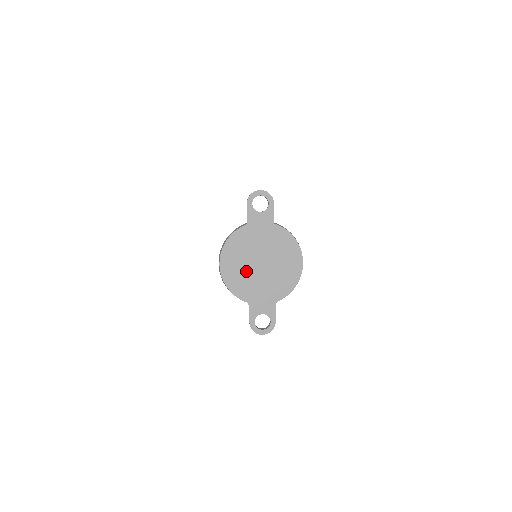
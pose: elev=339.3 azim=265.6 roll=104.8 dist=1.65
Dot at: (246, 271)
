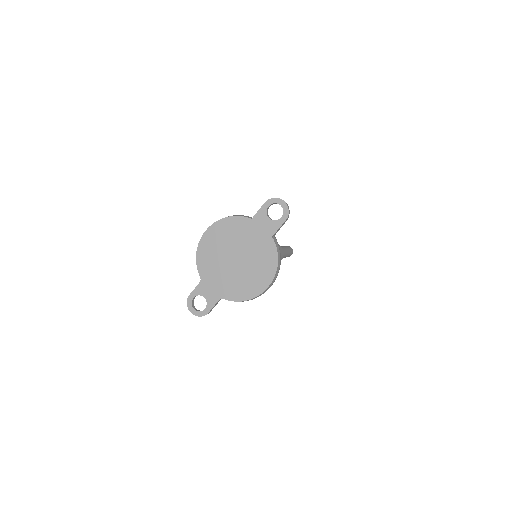
Dot at: (220, 254)
